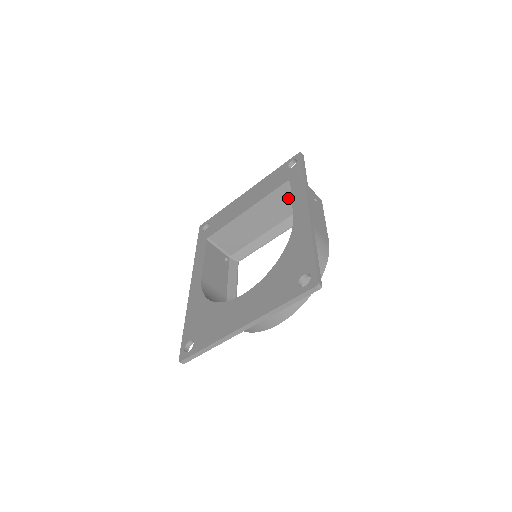
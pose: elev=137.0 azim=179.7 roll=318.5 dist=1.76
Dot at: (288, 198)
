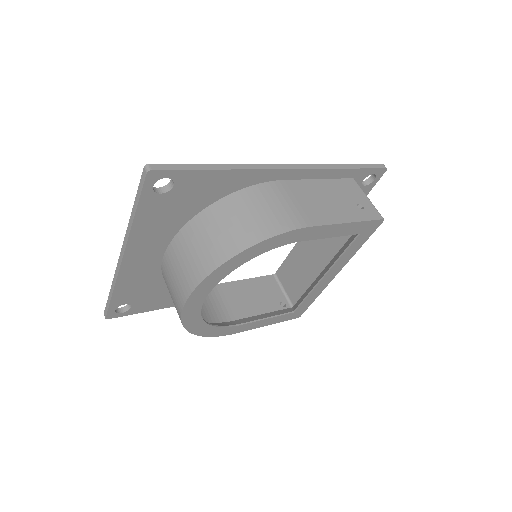
Dot at: occluded
